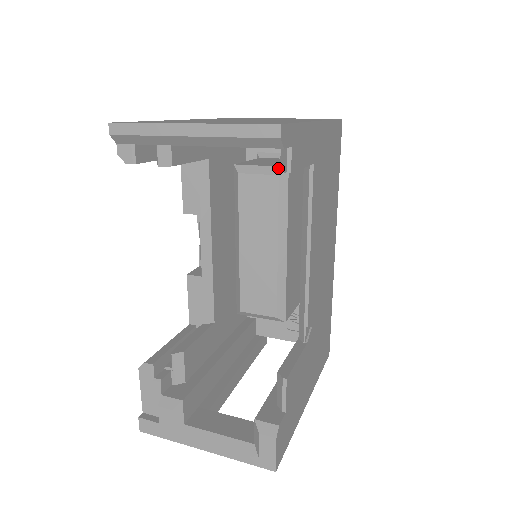
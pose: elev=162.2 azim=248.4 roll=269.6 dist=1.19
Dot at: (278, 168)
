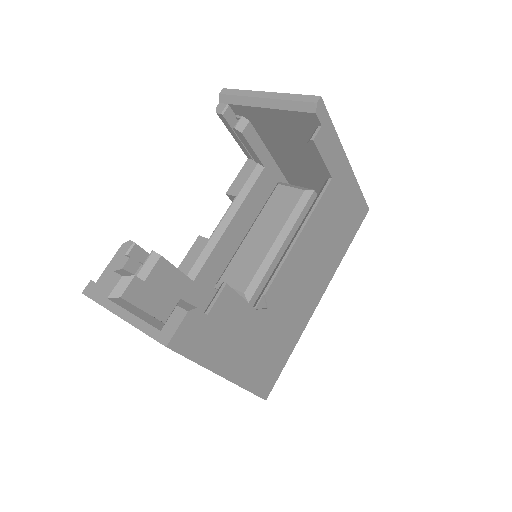
Dot at: (307, 188)
